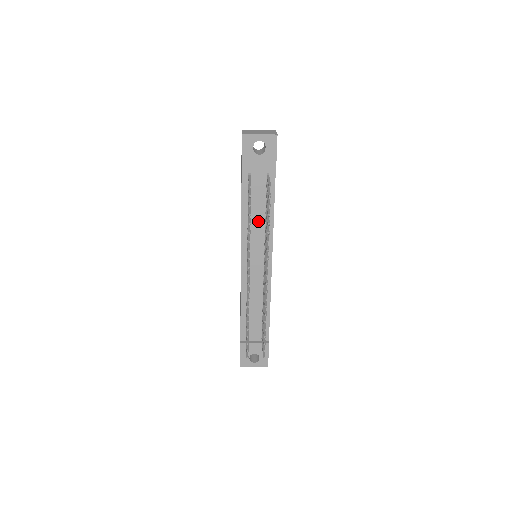
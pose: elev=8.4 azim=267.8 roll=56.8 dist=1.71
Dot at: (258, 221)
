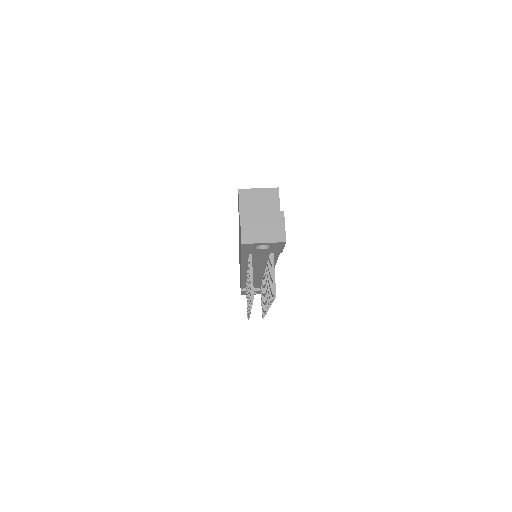
Dot at: (259, 263)
